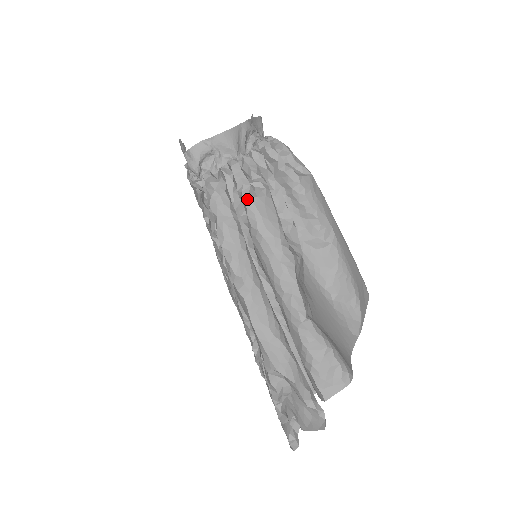
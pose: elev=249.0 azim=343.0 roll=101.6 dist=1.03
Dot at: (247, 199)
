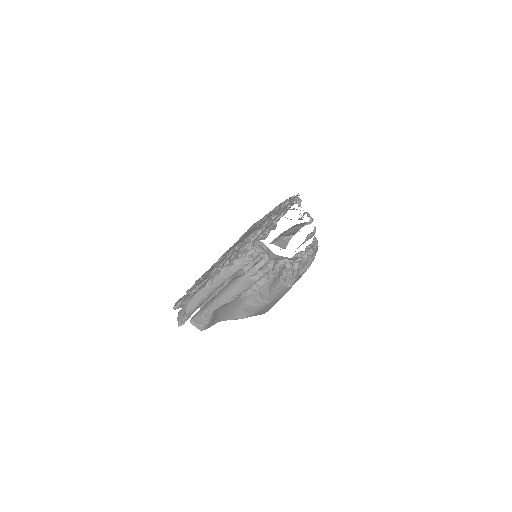
Dot at: (247, 276)
